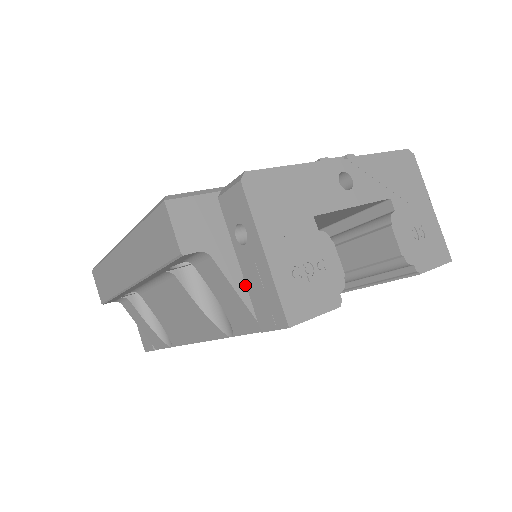
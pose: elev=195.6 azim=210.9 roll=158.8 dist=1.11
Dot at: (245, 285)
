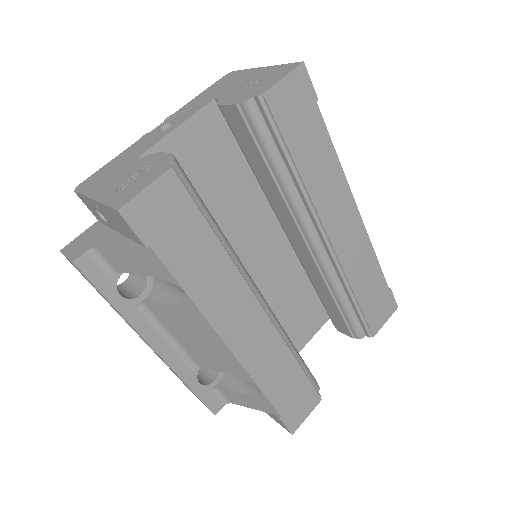
Dot at: (127, 238)
